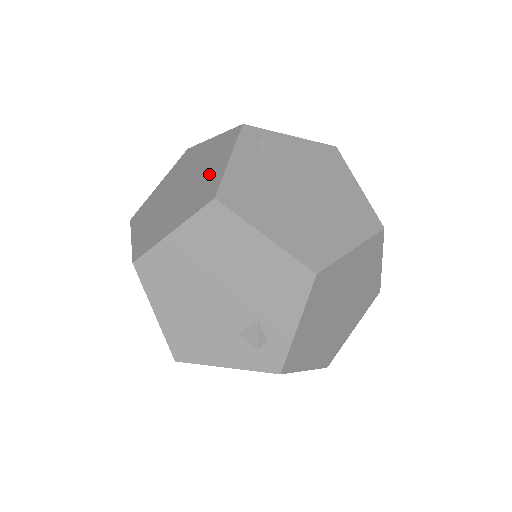
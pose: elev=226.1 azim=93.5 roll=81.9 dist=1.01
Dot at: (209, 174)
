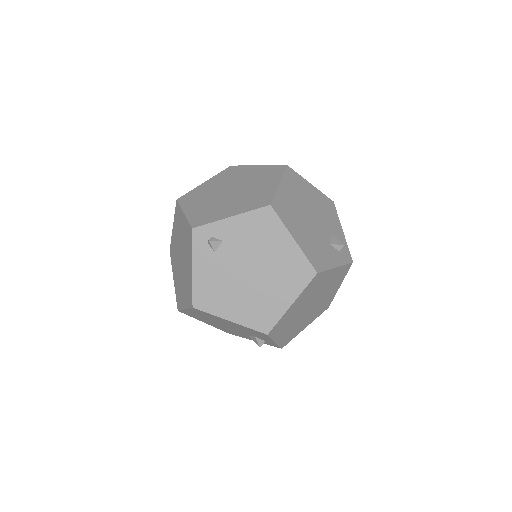
Dot at: (188, 270)
